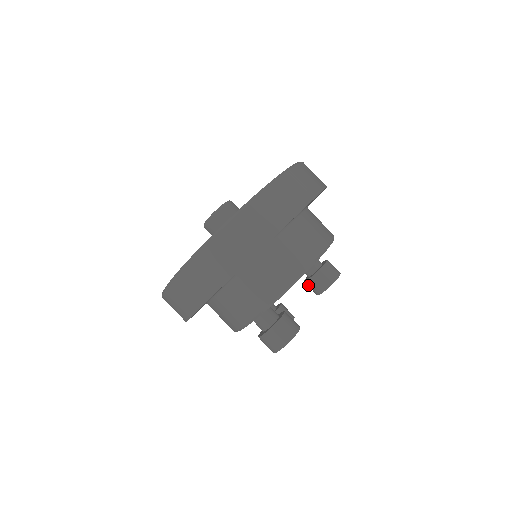
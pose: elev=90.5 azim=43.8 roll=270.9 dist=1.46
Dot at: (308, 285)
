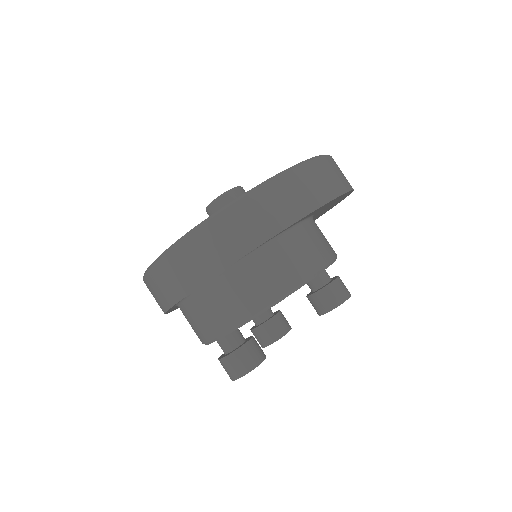
Dot at: occluded
